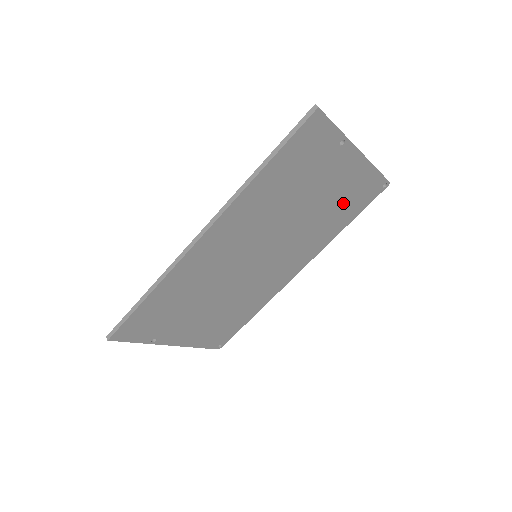
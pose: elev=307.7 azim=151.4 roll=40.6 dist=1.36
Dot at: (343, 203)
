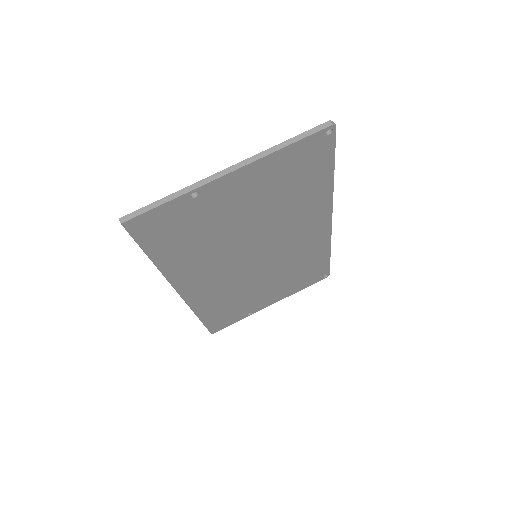
Dot at: (290, 184)
